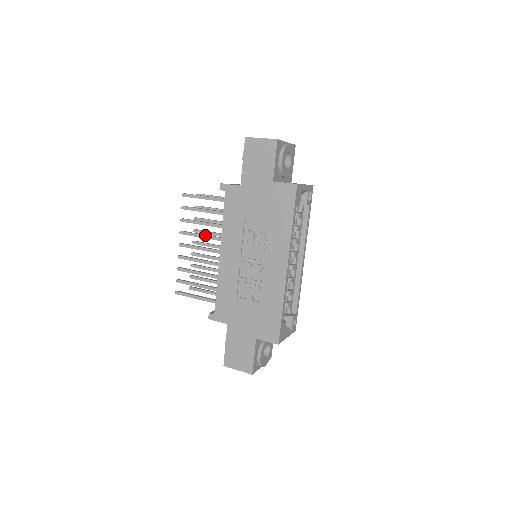
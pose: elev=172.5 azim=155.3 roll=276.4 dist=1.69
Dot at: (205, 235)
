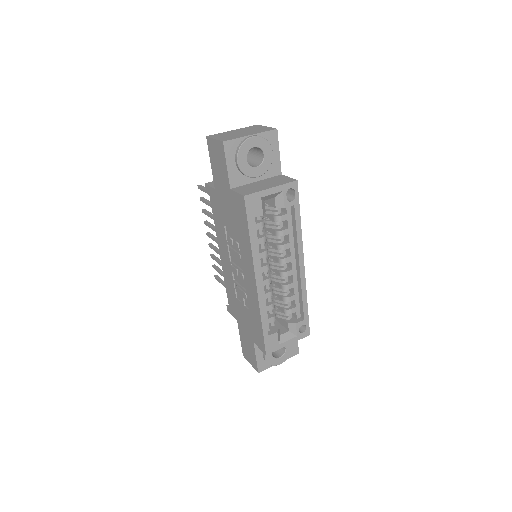
Dot at: occluded
